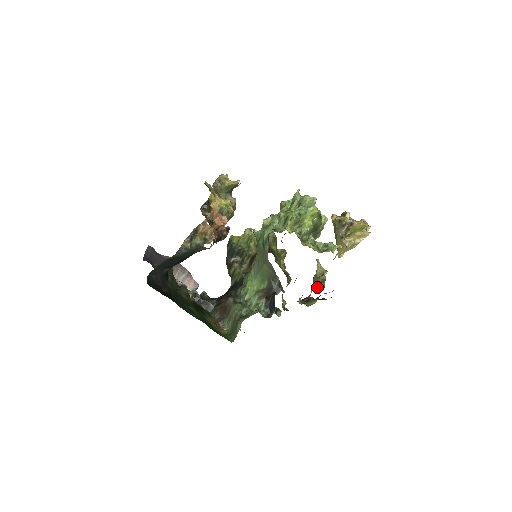
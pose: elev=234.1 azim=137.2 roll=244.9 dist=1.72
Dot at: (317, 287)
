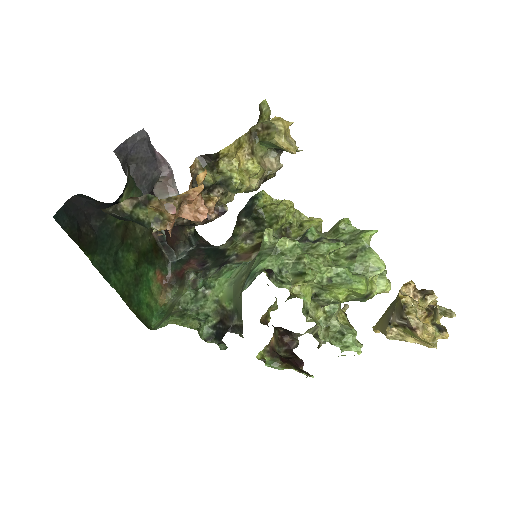
Dot at: (315, 336)
